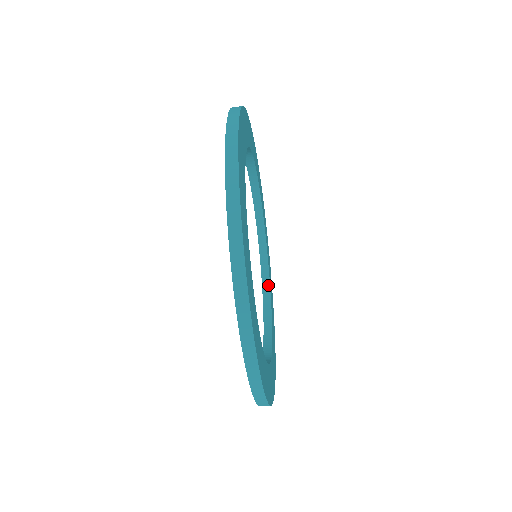
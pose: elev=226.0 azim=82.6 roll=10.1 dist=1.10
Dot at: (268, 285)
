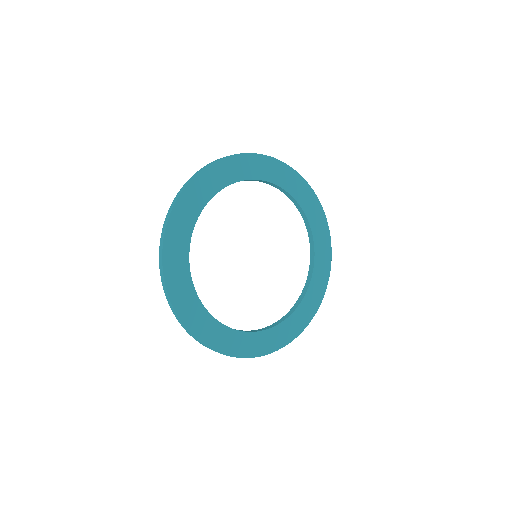
Dot at: (308, 224)
